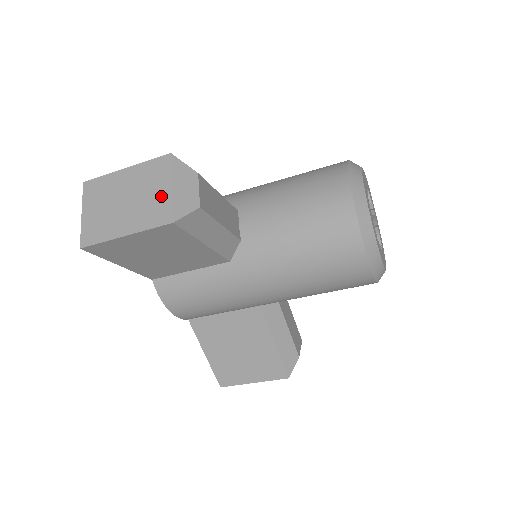
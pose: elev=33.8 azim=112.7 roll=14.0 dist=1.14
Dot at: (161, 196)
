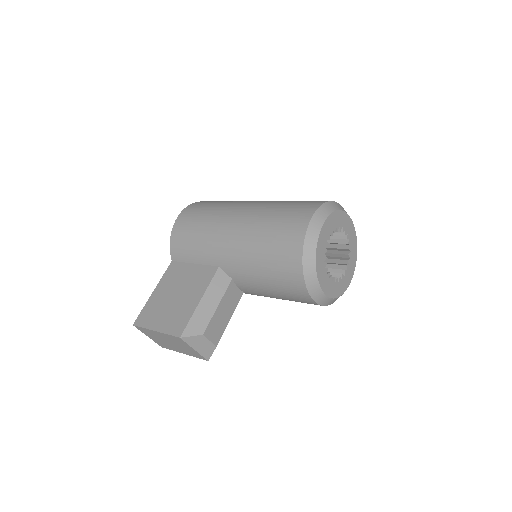
Dot at: (191, 351)
